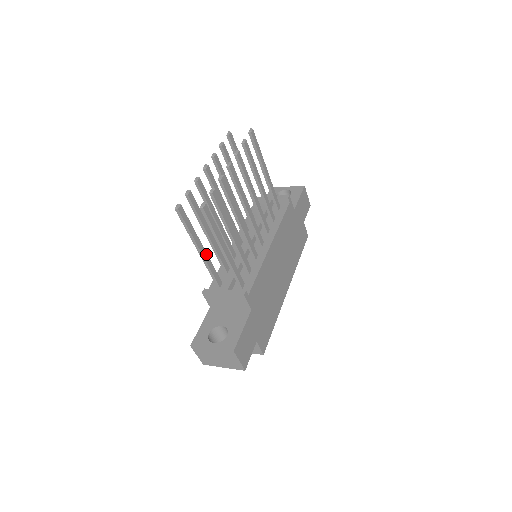
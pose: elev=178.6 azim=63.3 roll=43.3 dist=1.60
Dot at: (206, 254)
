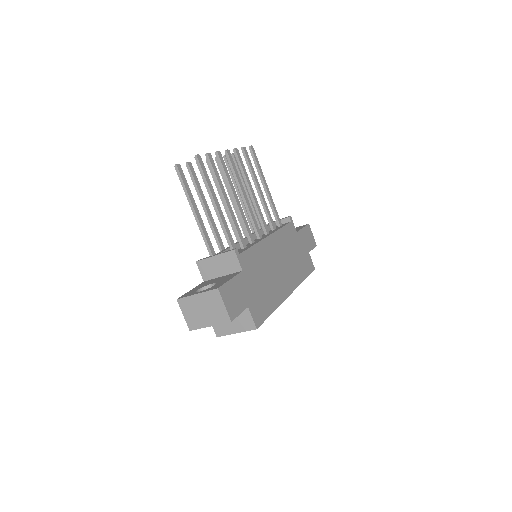
Dot at: (202, 221)
